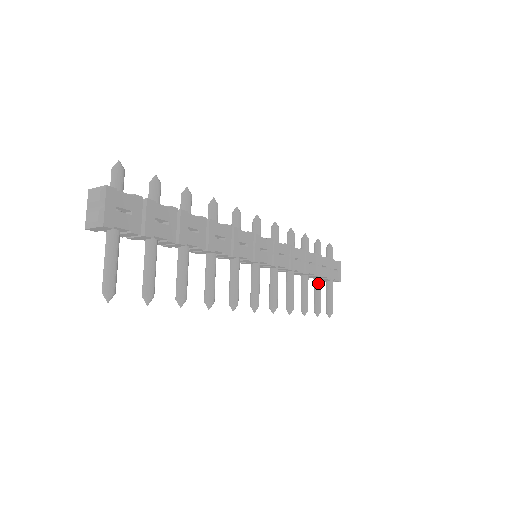
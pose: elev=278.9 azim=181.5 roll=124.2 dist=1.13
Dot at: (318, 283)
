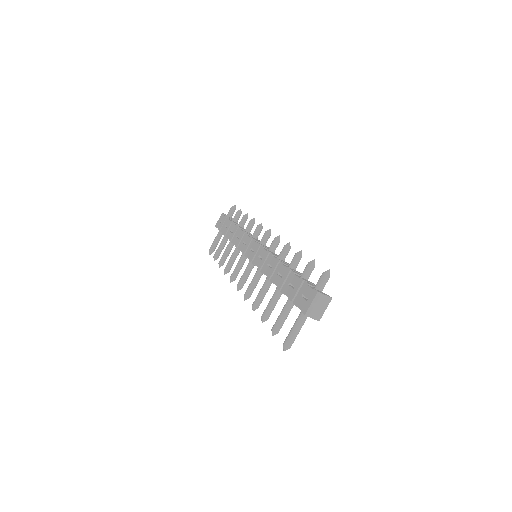
Dot at: (227, 240)
